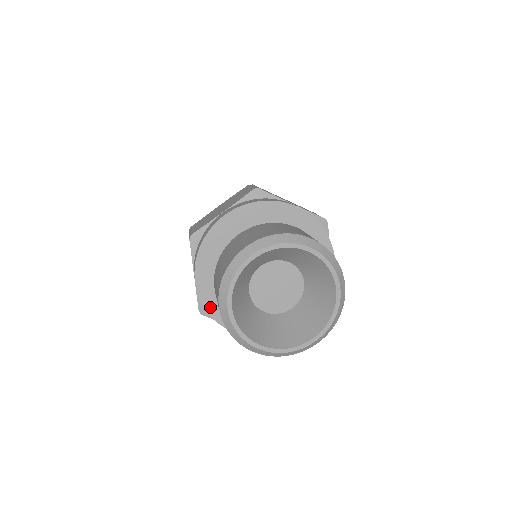
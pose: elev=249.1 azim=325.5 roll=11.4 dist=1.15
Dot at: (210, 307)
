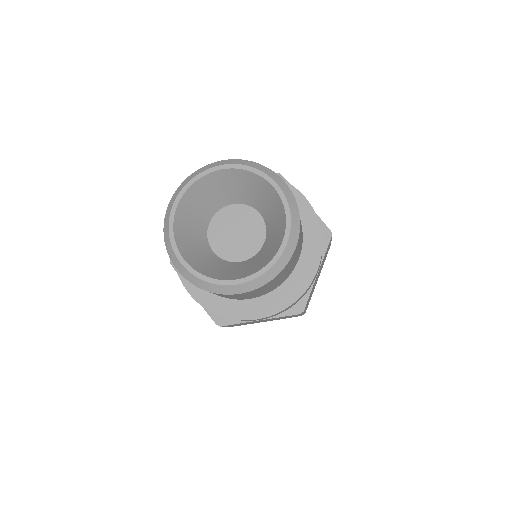
Dot at: occluded
